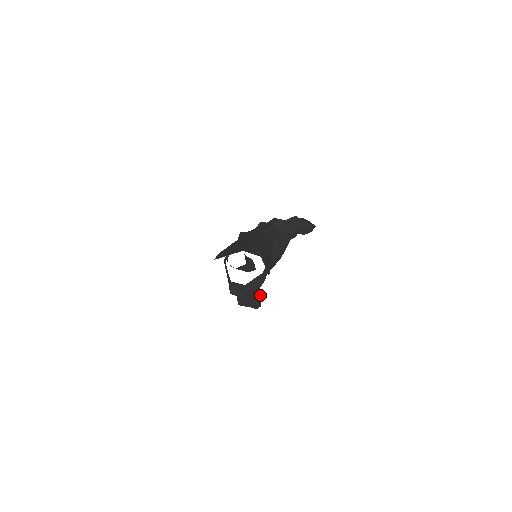
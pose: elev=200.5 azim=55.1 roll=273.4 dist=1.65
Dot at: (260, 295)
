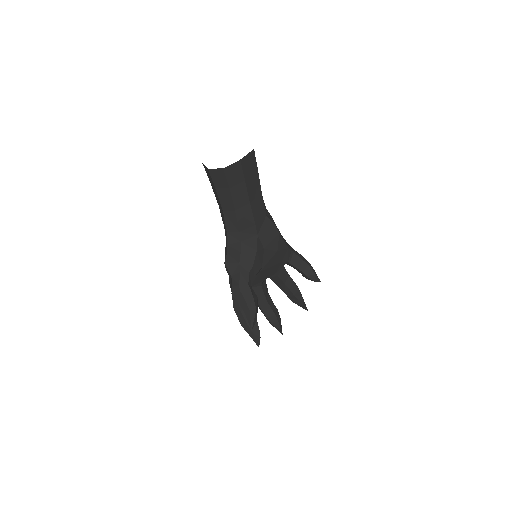
Dot at: (256, 296)
